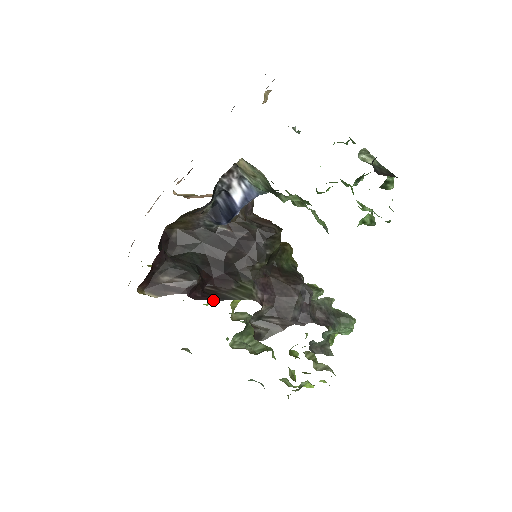
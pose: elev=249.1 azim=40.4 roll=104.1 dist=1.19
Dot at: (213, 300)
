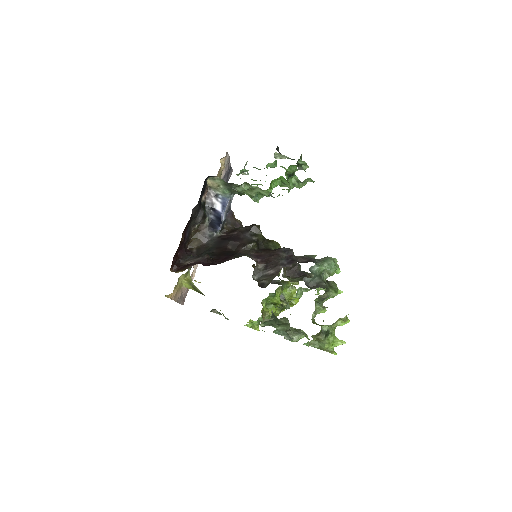
Dot at: occluded
